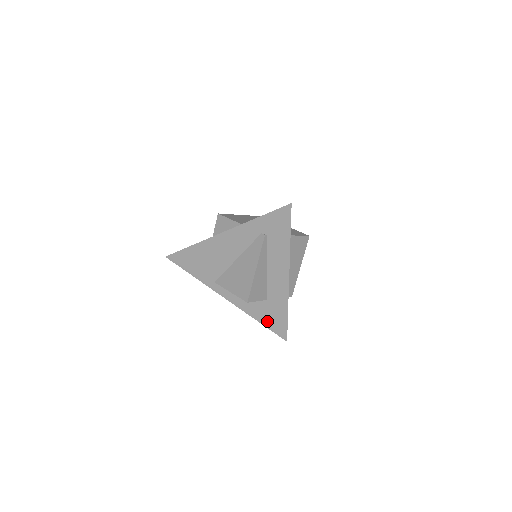
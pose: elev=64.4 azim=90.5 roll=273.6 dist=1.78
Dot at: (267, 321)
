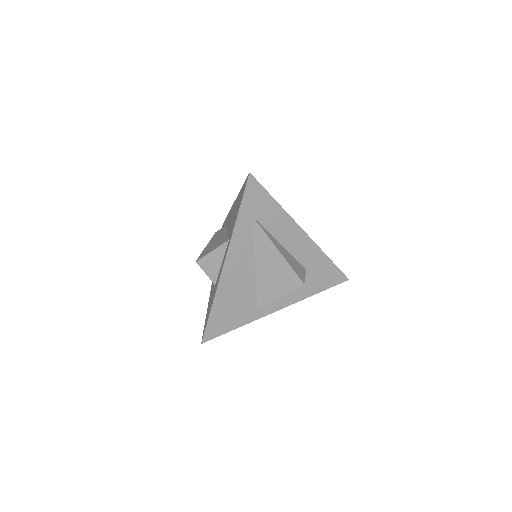
Dot at: (322, 284)
